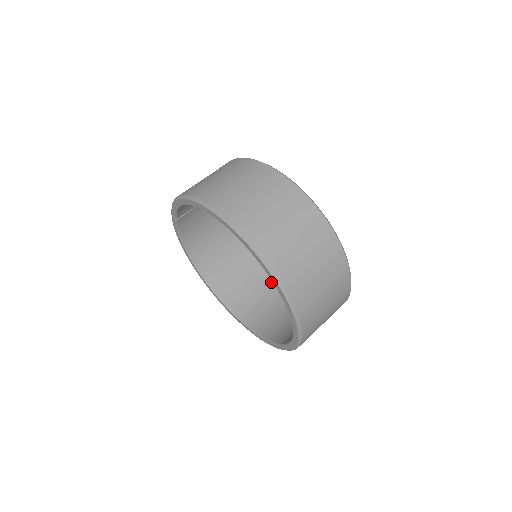
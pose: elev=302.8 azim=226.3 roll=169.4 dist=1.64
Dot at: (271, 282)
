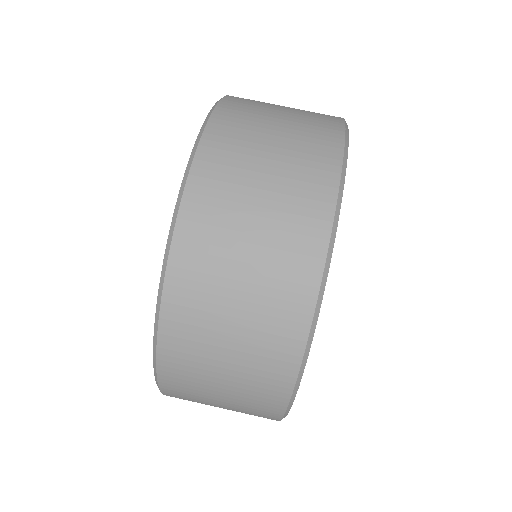
Dot at: occluded
